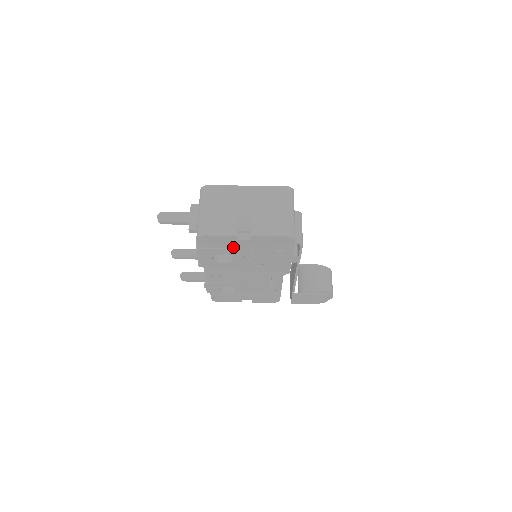
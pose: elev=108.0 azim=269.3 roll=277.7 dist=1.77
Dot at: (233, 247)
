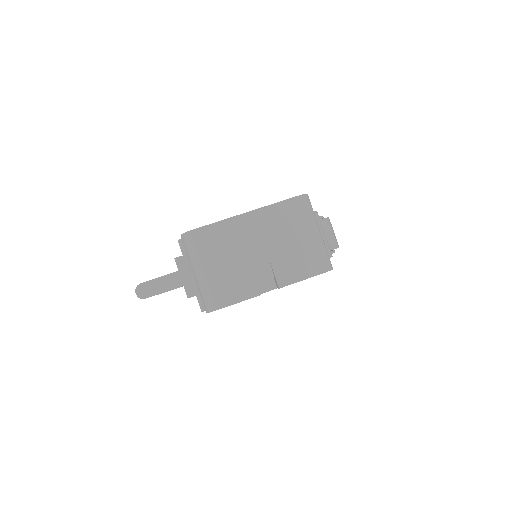
Dot at: occluded
